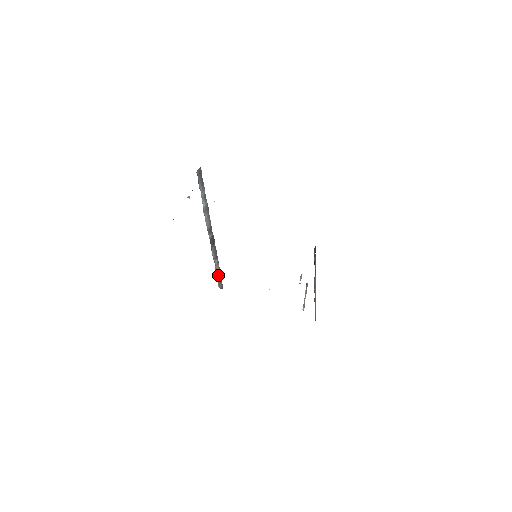
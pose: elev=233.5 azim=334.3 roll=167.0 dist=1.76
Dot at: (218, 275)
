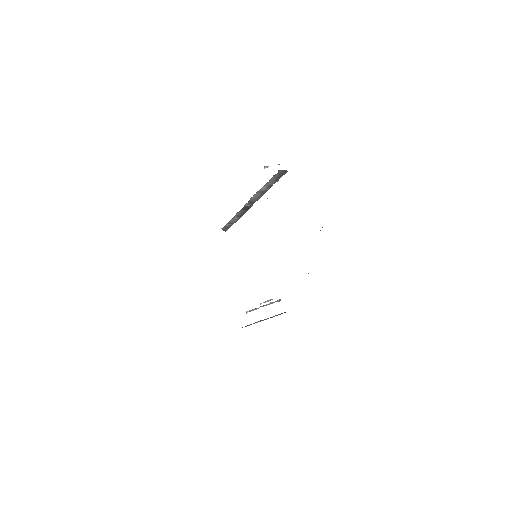
Dot at: (230, 224)
